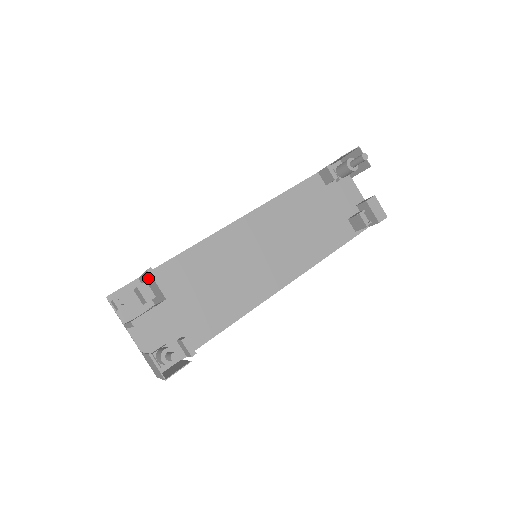
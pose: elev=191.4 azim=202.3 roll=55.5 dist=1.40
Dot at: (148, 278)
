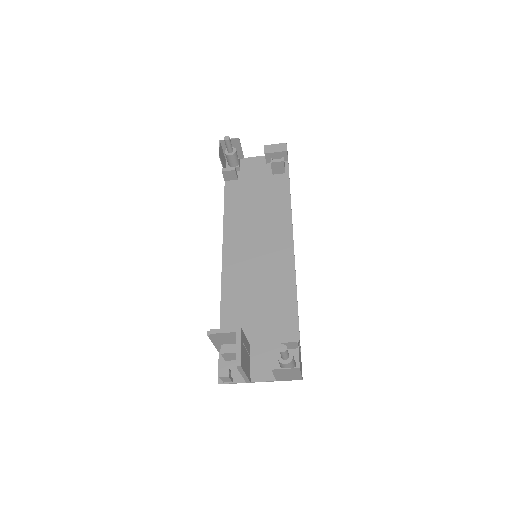
Dot at: (216, 340)
